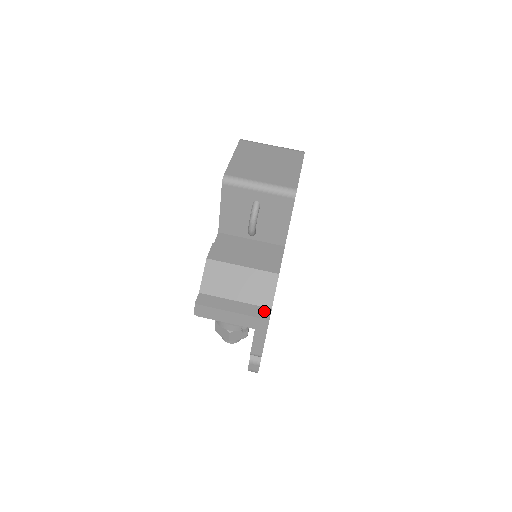
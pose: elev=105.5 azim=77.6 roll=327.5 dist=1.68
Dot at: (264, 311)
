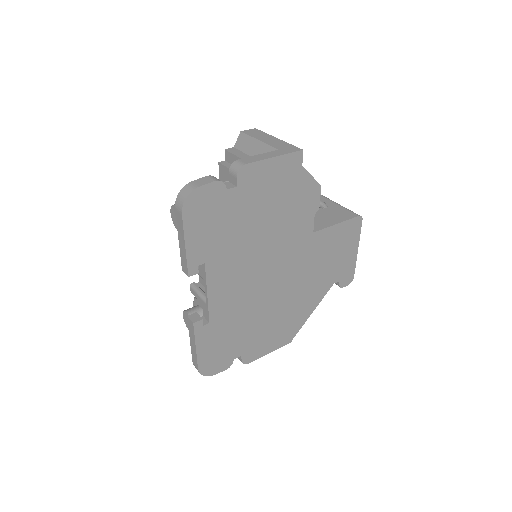
Dot at: occluded
